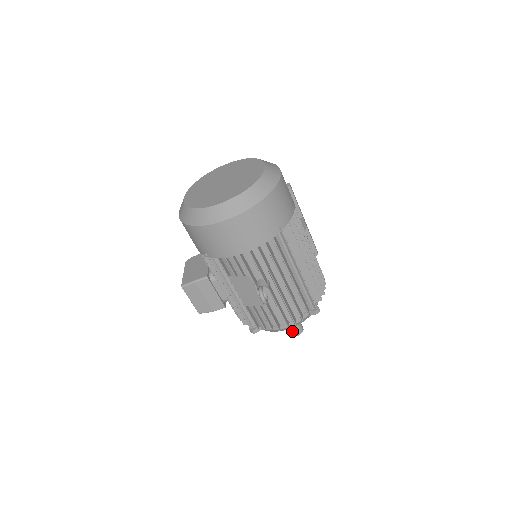
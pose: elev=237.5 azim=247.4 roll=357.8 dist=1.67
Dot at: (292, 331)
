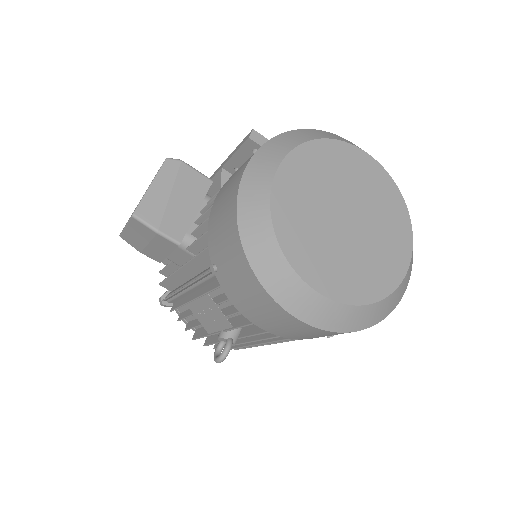
Dot at: occluded
